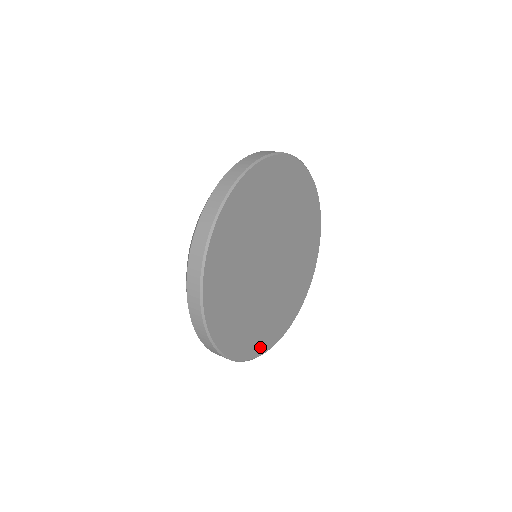
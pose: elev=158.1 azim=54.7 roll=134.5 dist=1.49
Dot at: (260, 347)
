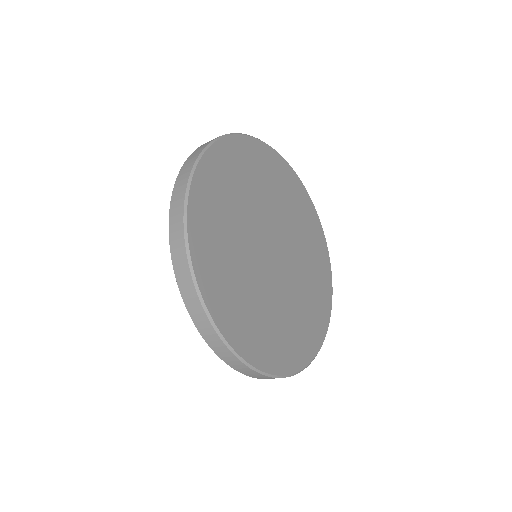
Dot at: (224, 318)
